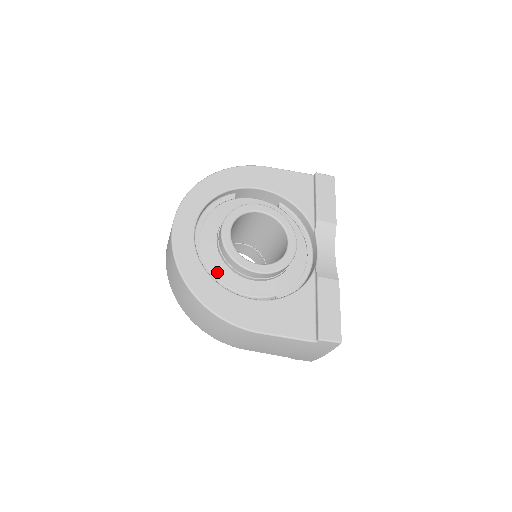
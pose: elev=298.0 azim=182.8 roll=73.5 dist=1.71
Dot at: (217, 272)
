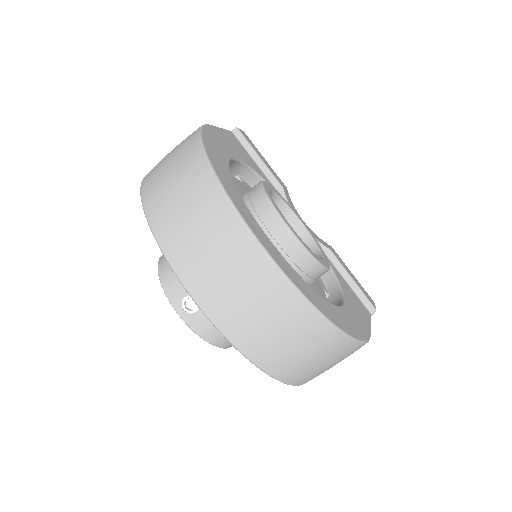
Dot at: occluded
